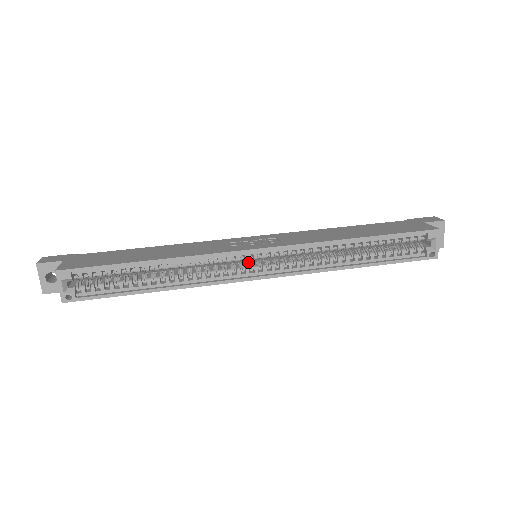
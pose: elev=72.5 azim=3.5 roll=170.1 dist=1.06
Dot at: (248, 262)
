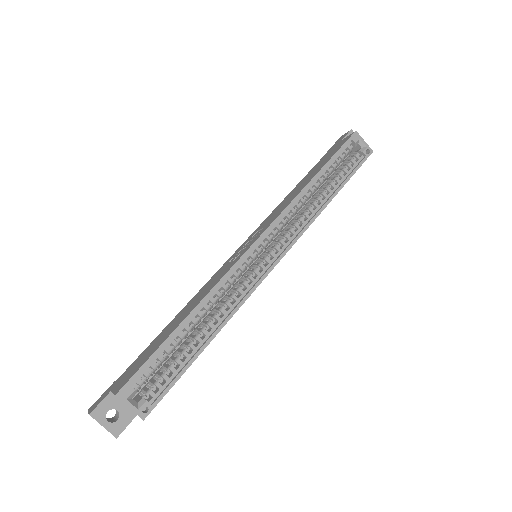
Dot at: (256, 261)
